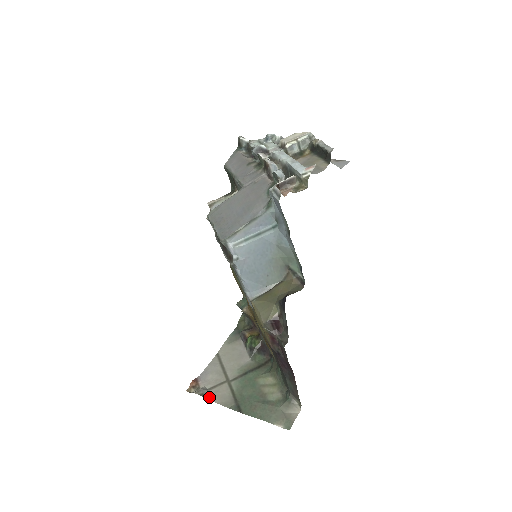
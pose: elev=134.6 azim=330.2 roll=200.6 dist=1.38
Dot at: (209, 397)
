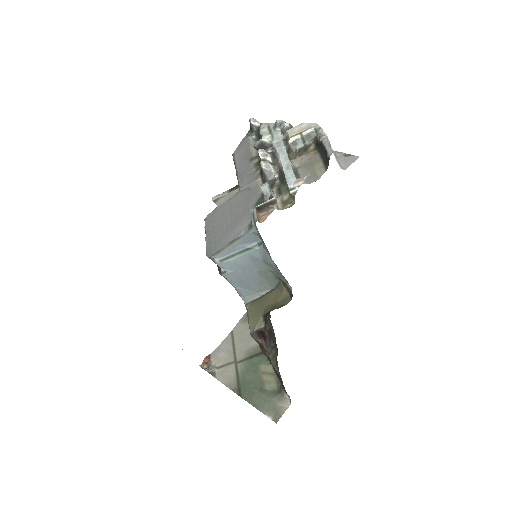
Dot at: (217, 376)
